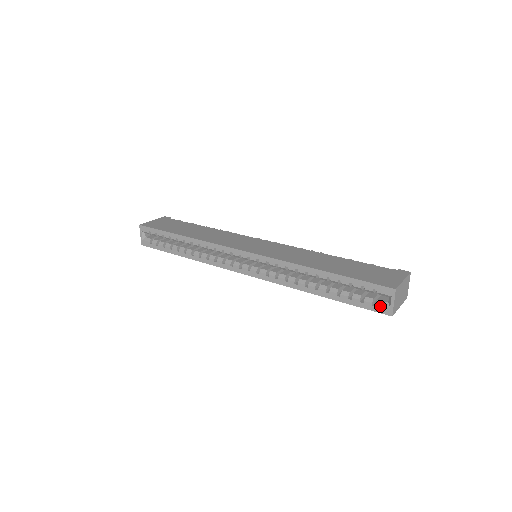
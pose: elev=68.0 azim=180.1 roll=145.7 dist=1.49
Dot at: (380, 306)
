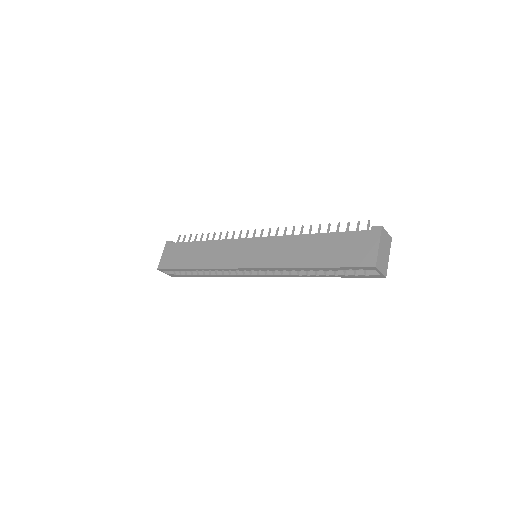
Dot at: (372, 275)
